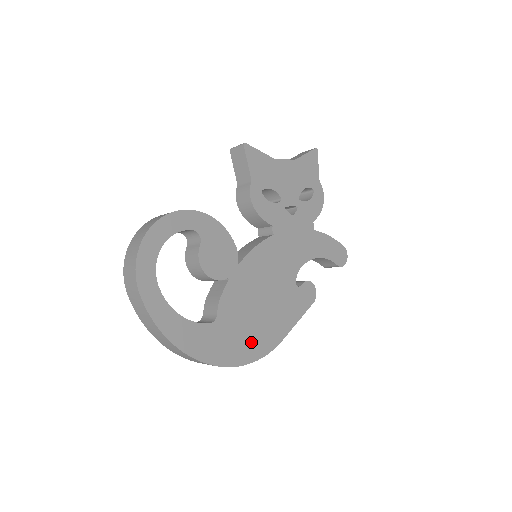
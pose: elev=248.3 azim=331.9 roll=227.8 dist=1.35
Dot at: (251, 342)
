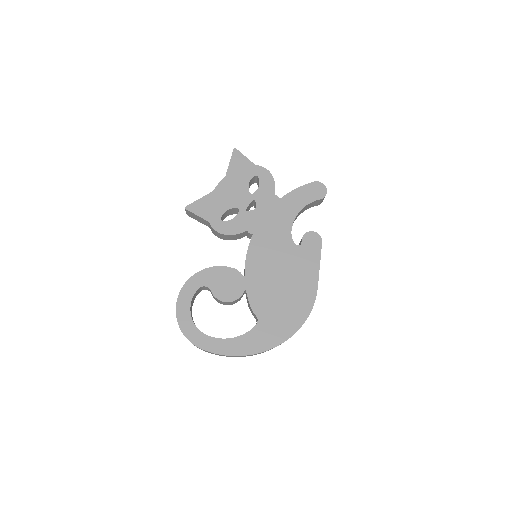
Dot at: (294, 310)
